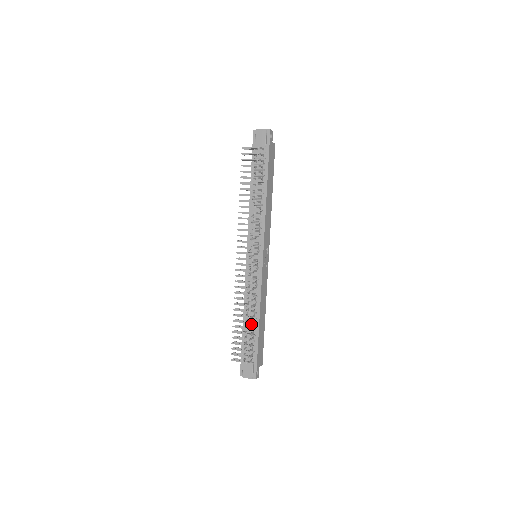
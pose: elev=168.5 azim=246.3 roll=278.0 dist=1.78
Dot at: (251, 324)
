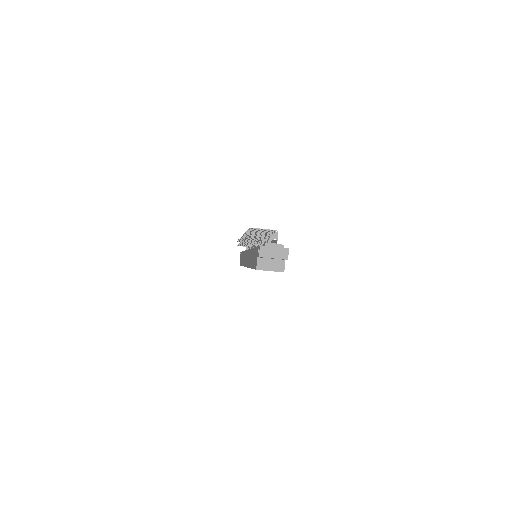
Dot at: occluded
